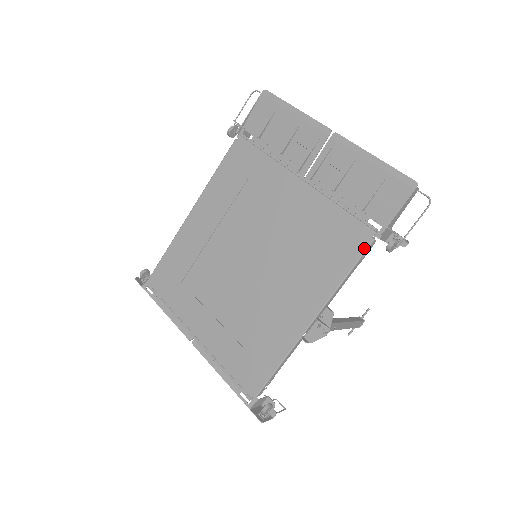
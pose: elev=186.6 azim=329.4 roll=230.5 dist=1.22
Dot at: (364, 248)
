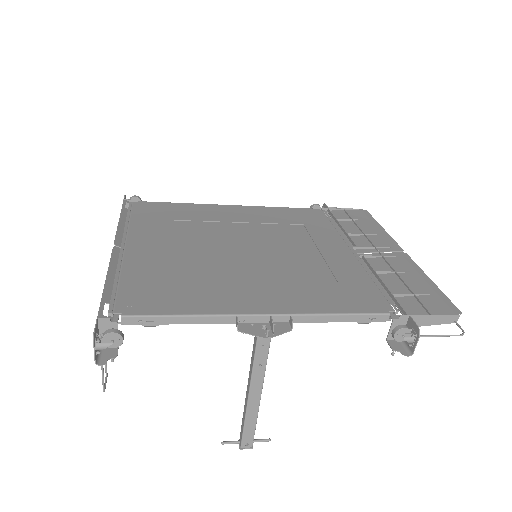
Dot at: (374, 311)
